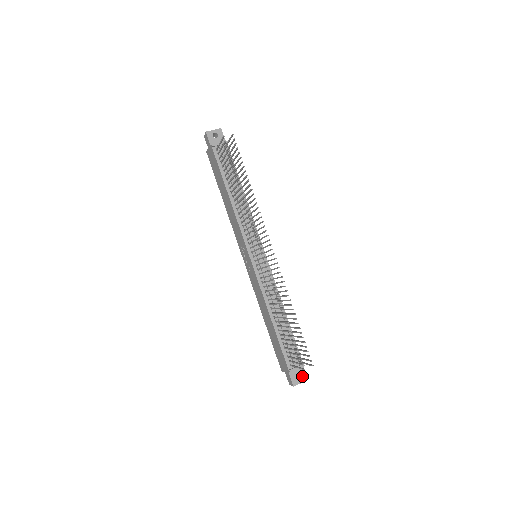
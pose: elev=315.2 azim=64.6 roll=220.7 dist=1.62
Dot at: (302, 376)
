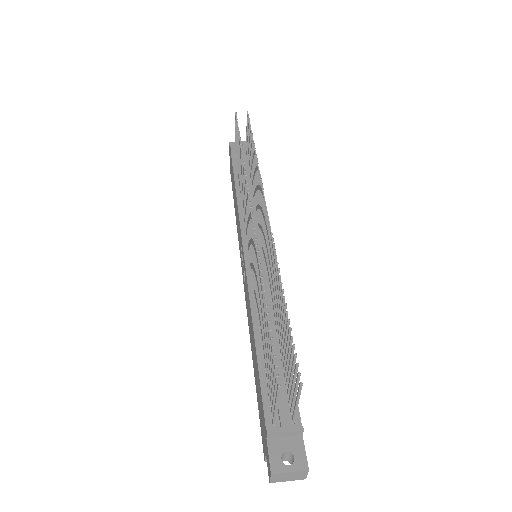
Dot at: (296, 457)
